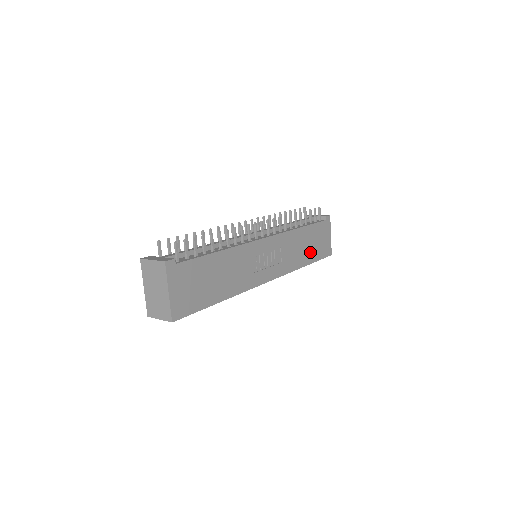
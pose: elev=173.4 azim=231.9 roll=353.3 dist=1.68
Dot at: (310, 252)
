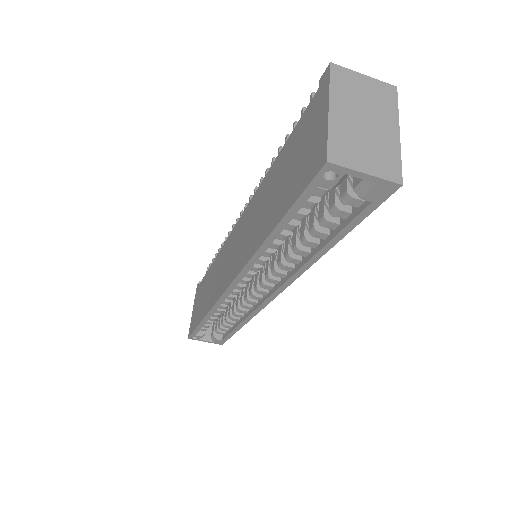
Dot at: occluded
